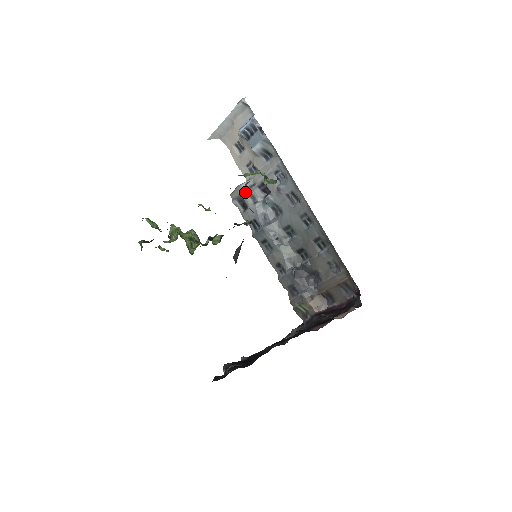
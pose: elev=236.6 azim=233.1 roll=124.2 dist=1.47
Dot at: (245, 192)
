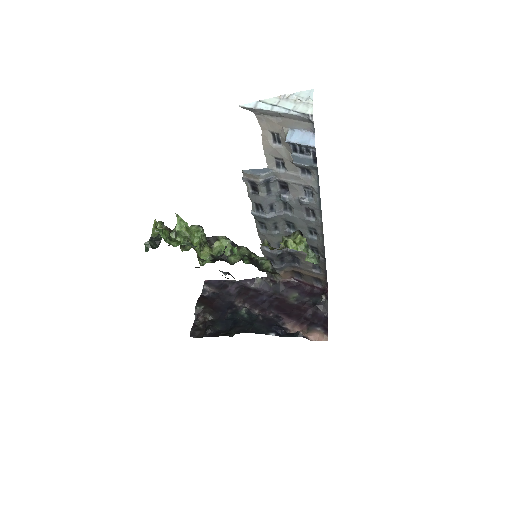
Dot at: (263, 184)
